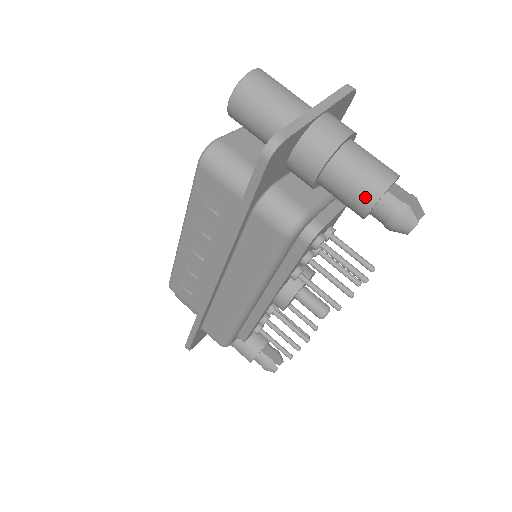
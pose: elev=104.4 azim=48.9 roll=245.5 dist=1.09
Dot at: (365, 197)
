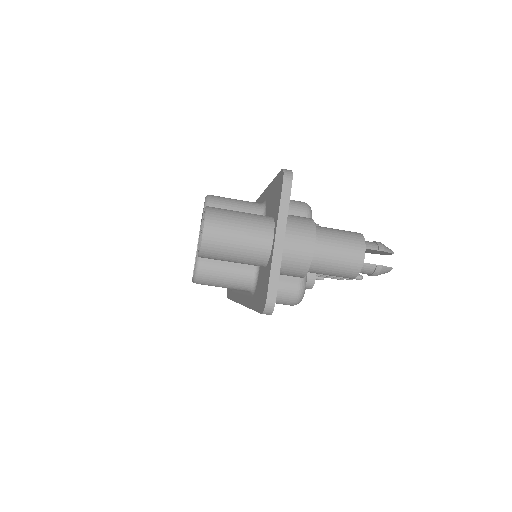
Dot at: (347, 276)
